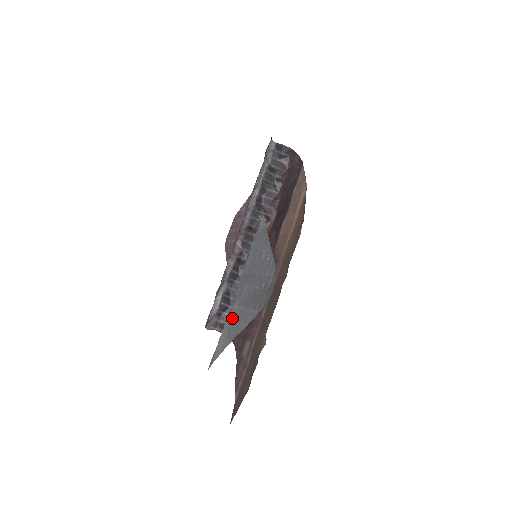
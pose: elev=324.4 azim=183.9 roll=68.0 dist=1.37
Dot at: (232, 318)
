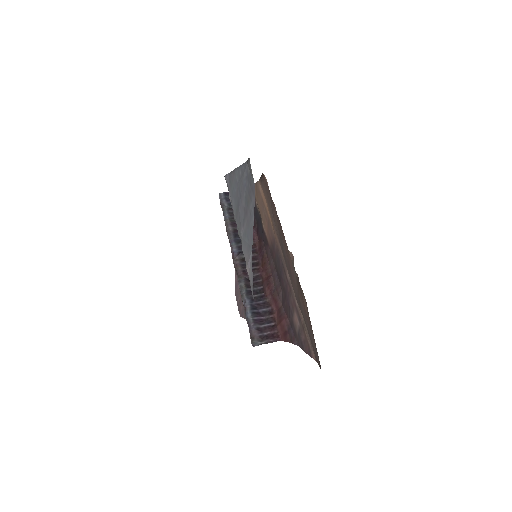
Dot at: (244, 240)
